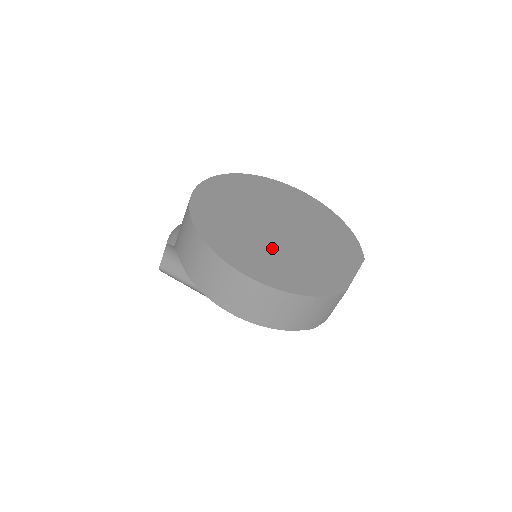
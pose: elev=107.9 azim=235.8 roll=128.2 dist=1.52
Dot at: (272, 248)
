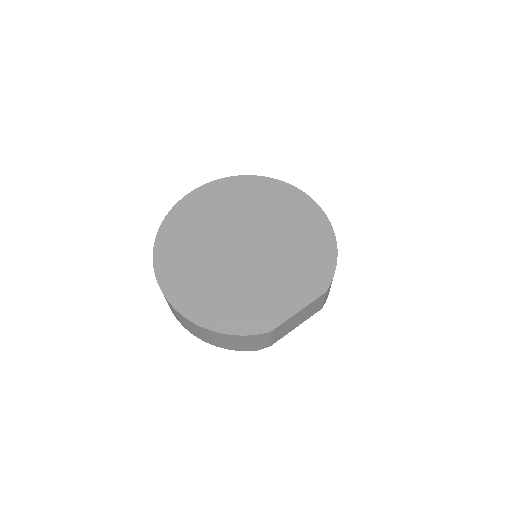
Dot at: (218, 274)
